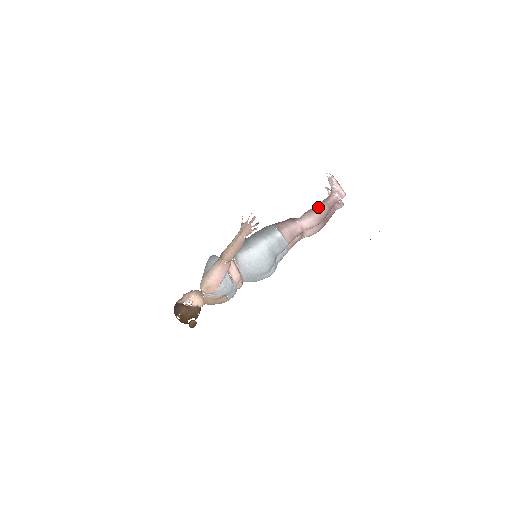
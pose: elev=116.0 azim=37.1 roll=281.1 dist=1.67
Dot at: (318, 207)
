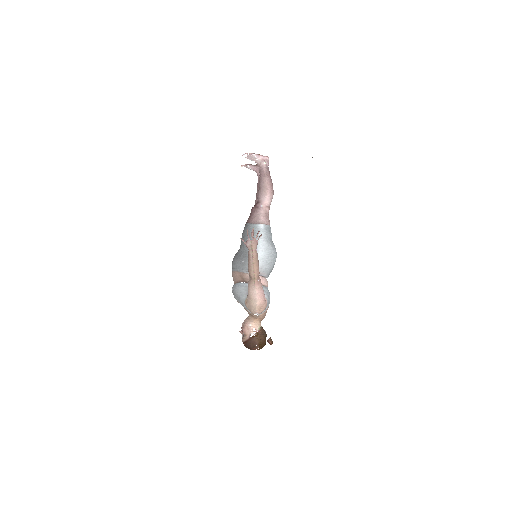
Dot at: (263, 183)
